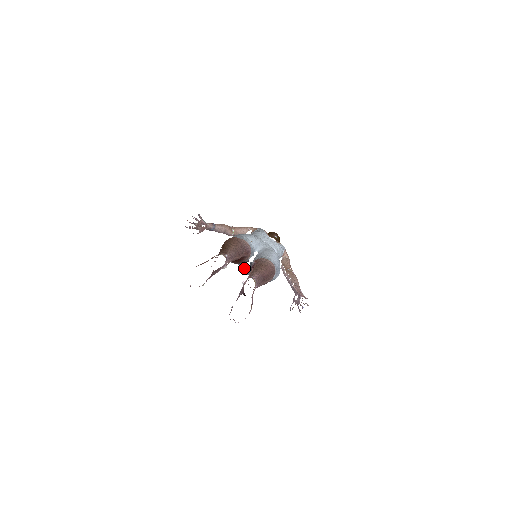
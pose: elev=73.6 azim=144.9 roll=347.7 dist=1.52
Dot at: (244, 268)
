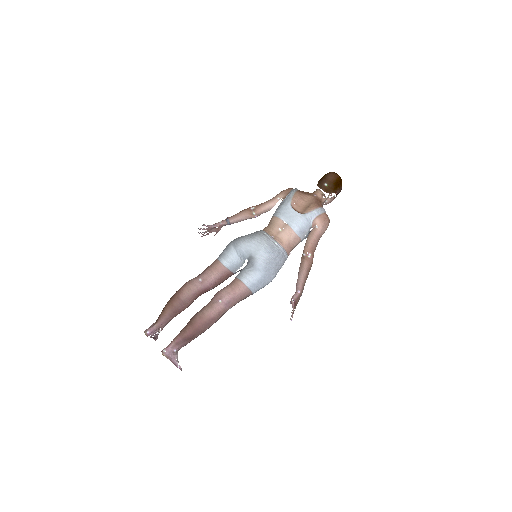
Dot at: occluded
